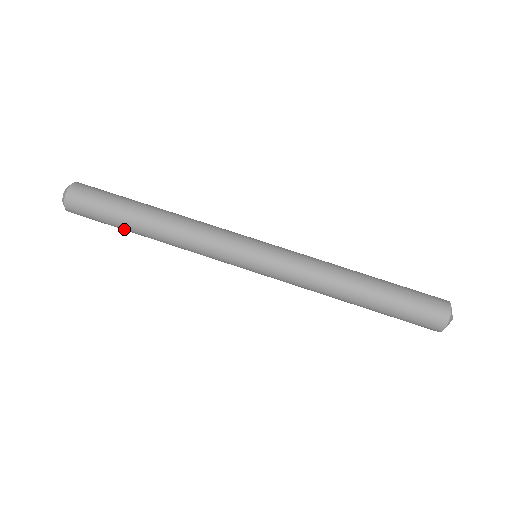
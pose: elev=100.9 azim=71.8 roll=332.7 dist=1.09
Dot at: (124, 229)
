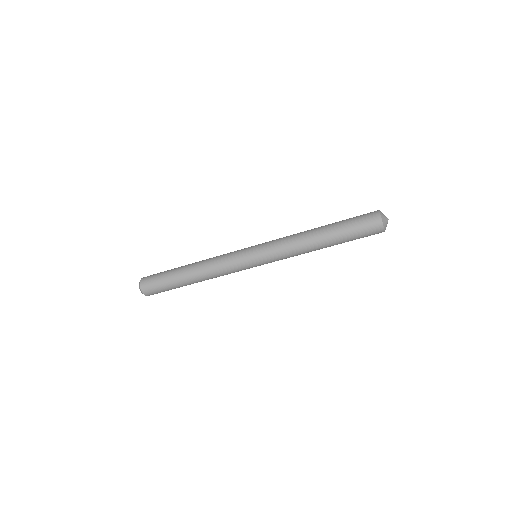
Dot at: occluded
